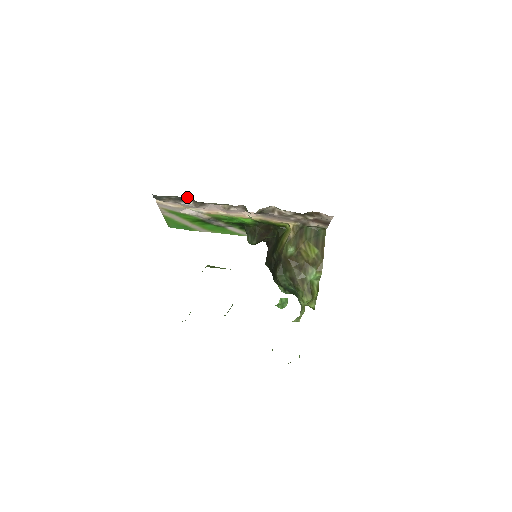
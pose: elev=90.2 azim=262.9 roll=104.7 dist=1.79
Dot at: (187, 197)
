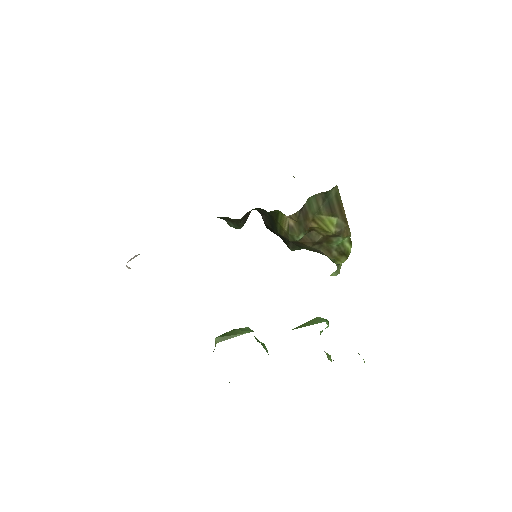
Dot at: occluded
